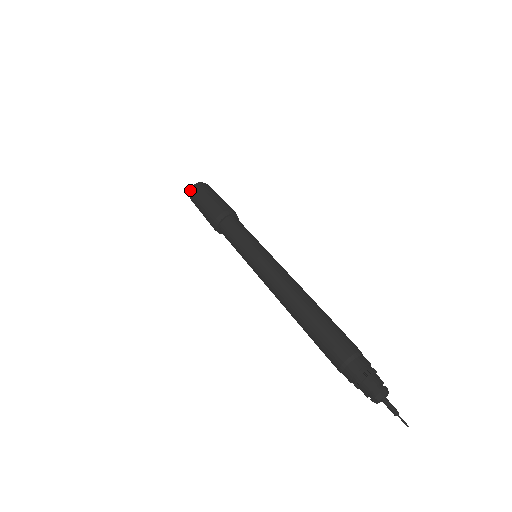
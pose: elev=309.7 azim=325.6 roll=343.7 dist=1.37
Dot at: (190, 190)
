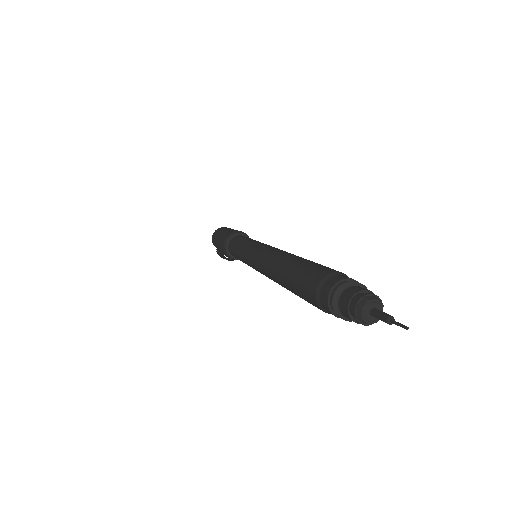
Dot at: occluded
